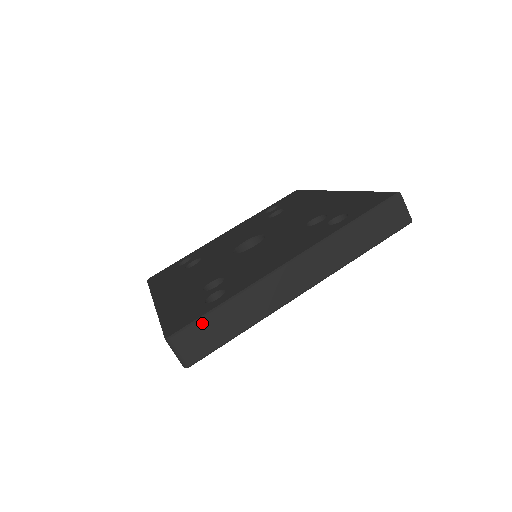
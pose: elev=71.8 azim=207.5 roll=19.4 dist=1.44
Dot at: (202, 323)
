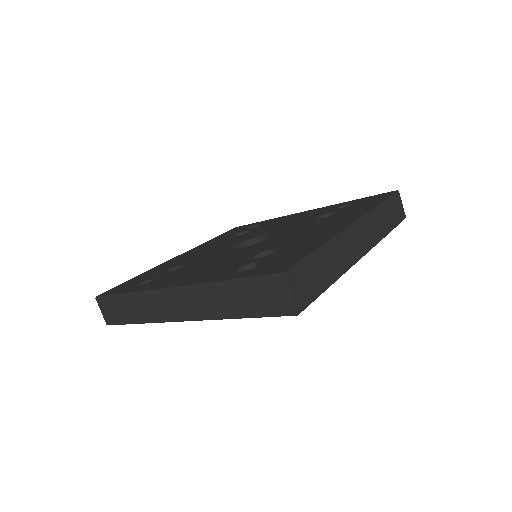
Dot at: (112, 300)
